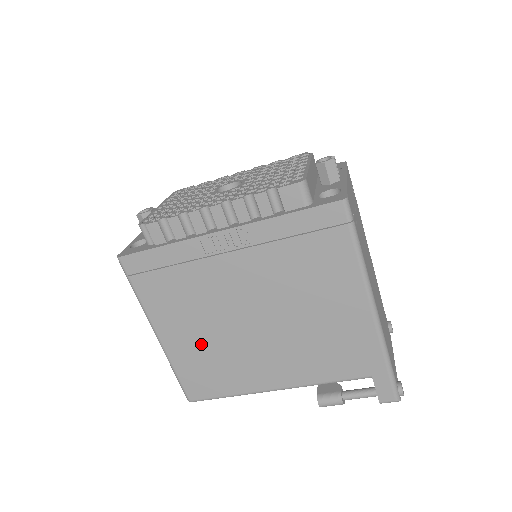
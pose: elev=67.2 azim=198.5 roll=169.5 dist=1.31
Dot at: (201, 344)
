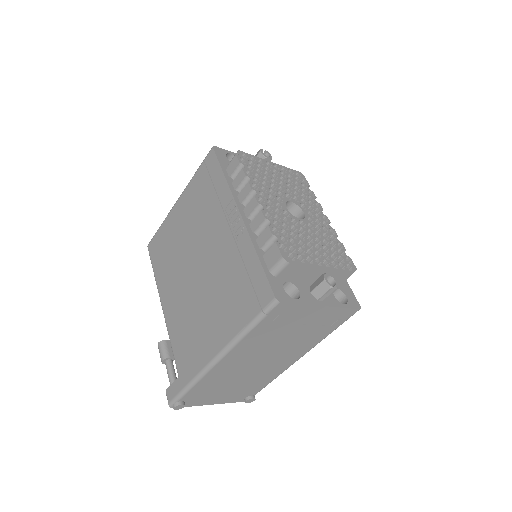
Dot at: (177, 236)
